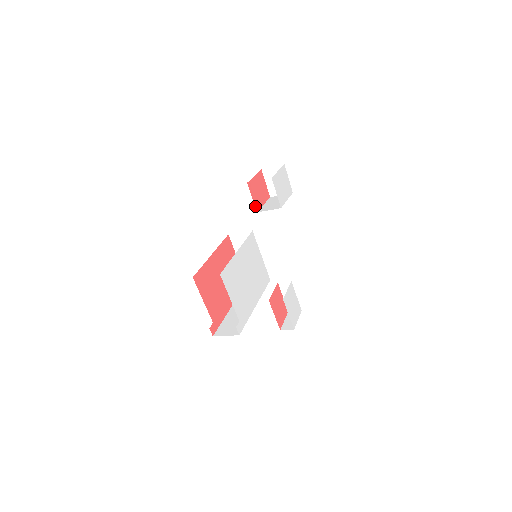
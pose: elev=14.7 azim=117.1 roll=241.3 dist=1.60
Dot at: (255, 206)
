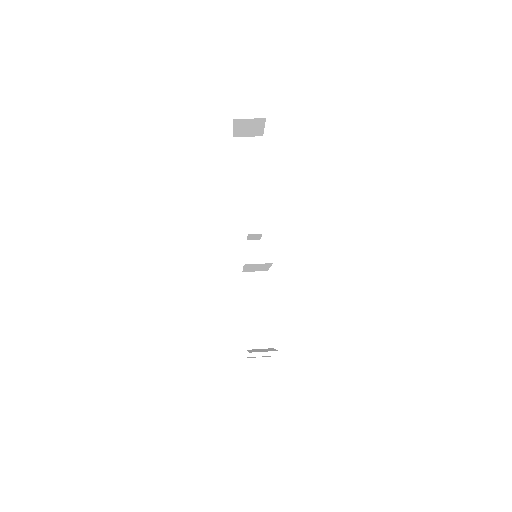
Dot at: occluded
